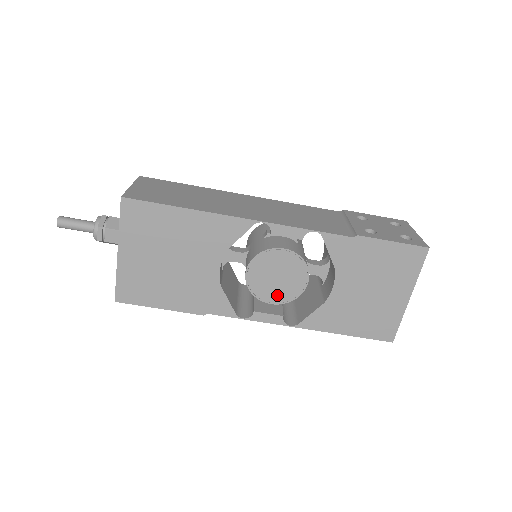
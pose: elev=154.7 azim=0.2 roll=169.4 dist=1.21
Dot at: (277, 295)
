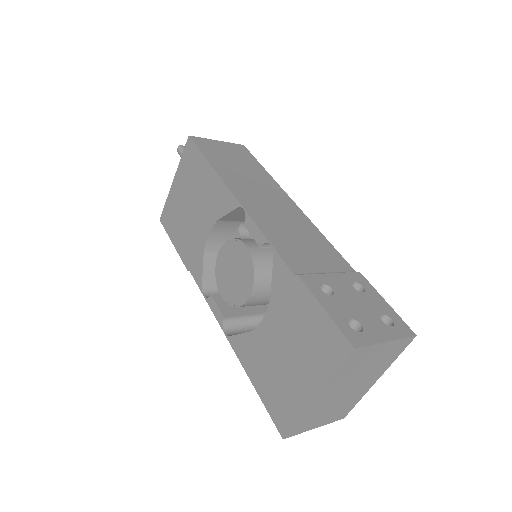
Dot at: (228, 291)
